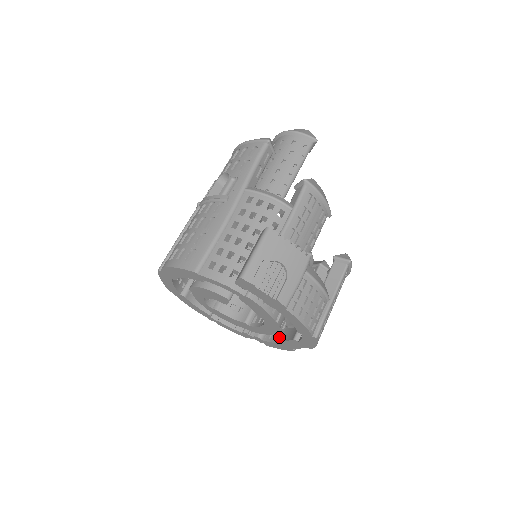
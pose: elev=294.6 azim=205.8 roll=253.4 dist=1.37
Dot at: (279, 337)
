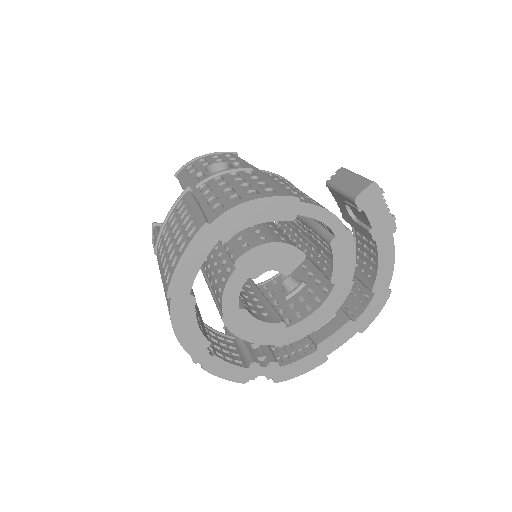
Dot at: (300, 354)
